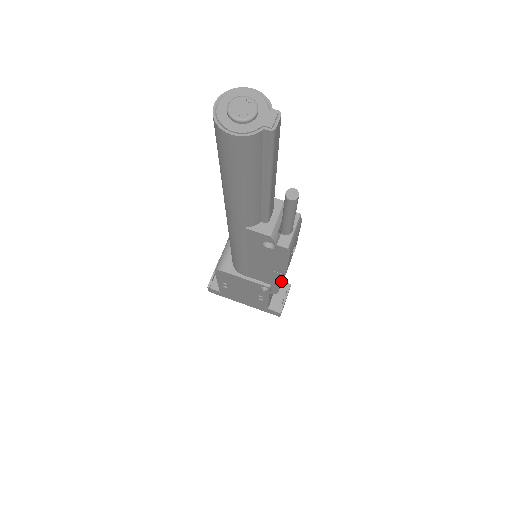
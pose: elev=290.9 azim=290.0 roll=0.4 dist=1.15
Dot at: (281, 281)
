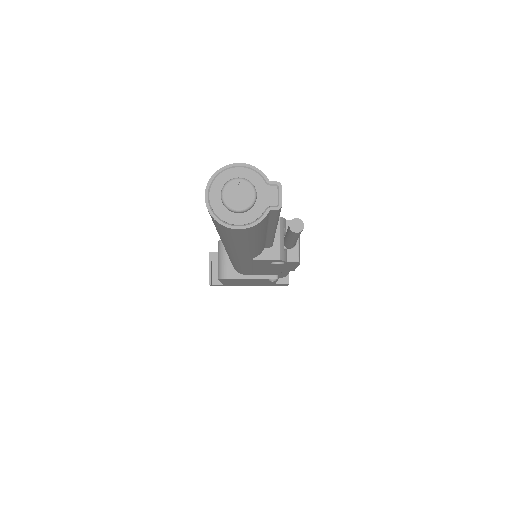
Dot at: occluded
